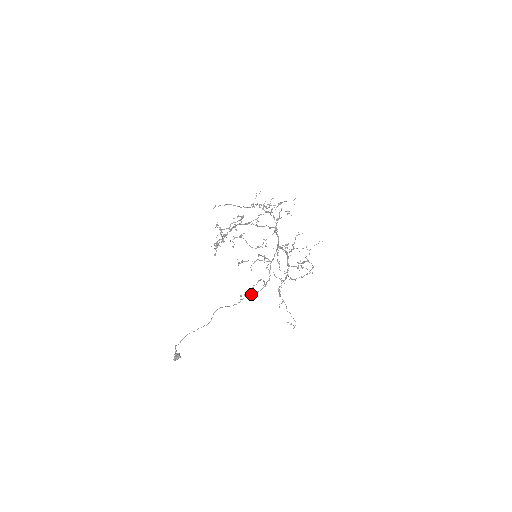
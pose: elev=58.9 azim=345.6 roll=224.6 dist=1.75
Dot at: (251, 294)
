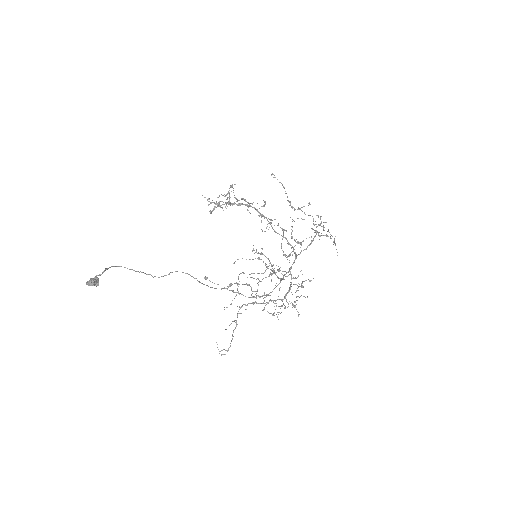
Dot at: occluded
